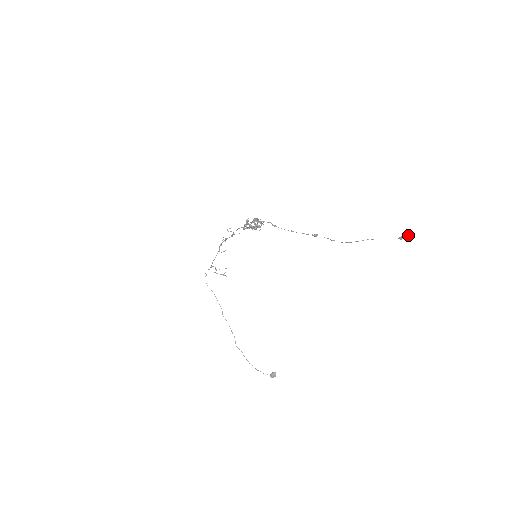
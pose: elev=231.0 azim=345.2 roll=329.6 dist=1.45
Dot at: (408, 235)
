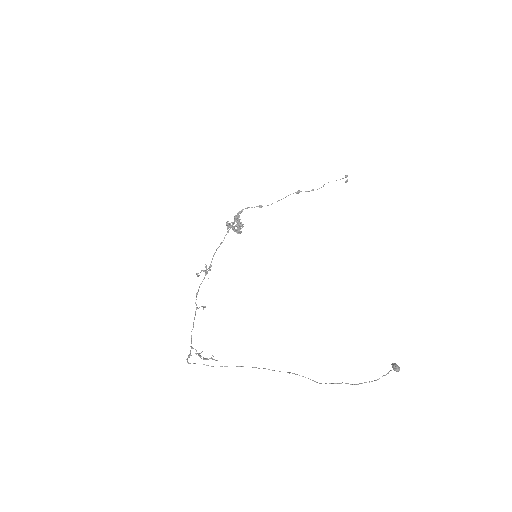
Dot at: (346, 182)
